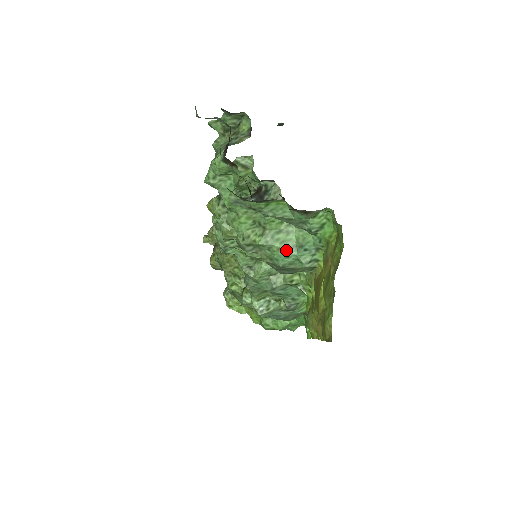
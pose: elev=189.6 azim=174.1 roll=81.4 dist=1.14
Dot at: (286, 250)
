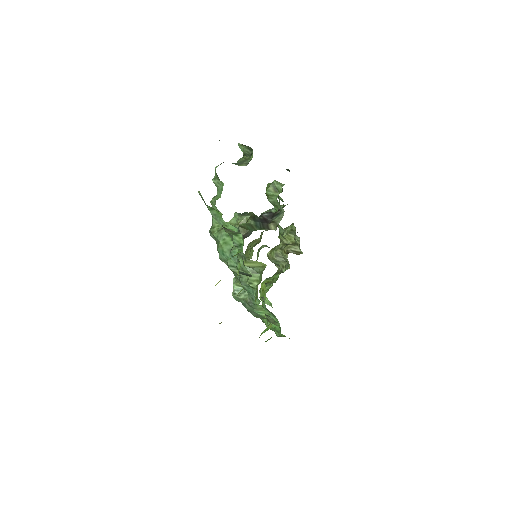
Dot at: (224, 249)
